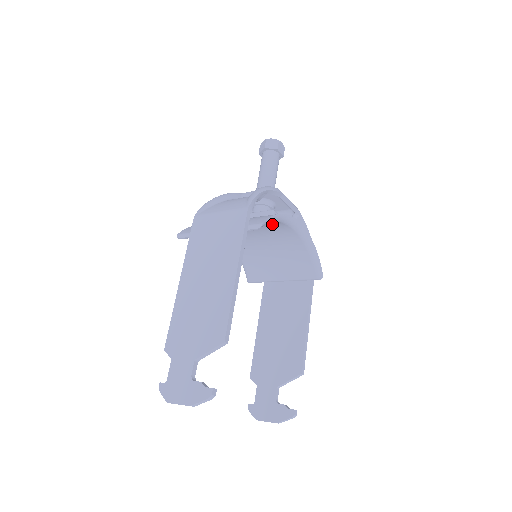
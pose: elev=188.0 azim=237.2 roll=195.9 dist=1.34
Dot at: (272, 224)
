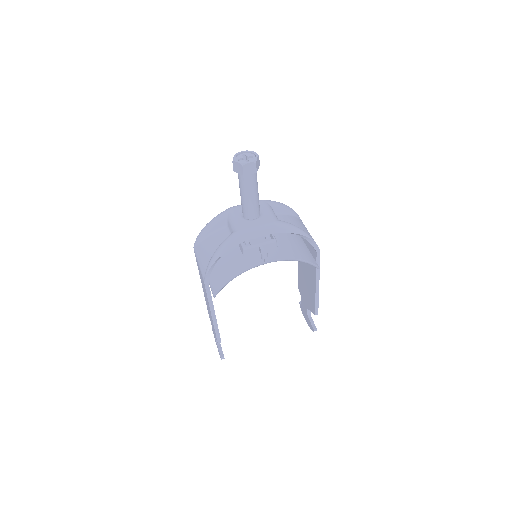
Dot at: occluded
